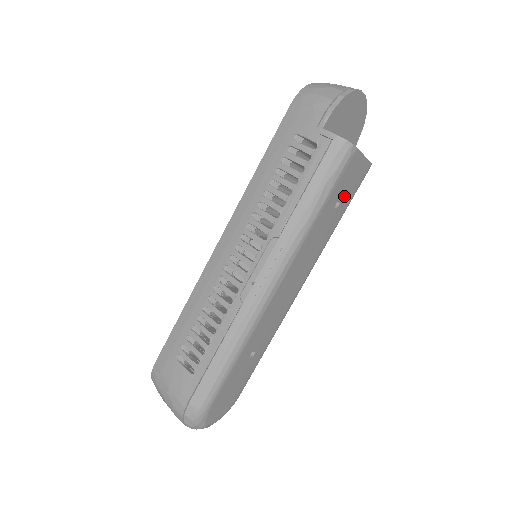
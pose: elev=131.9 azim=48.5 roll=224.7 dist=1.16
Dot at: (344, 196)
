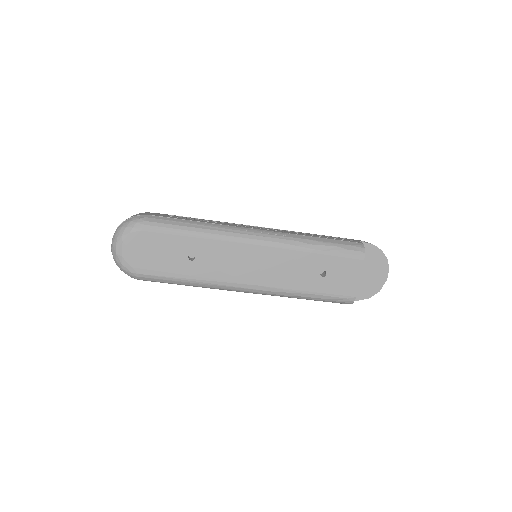
Dot at: (330, 278)
